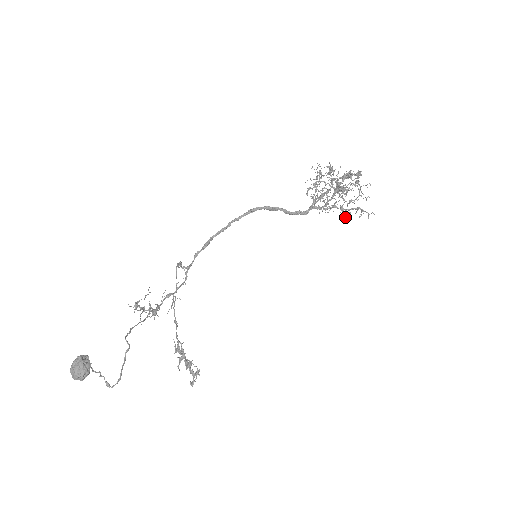
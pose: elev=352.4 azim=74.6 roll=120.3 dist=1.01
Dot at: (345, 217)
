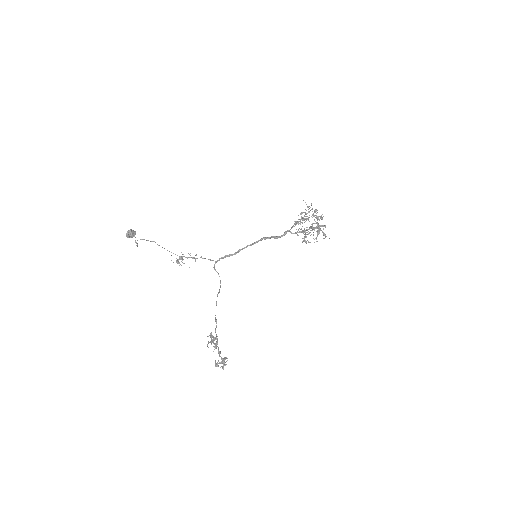
Dot at: (302, 218)
